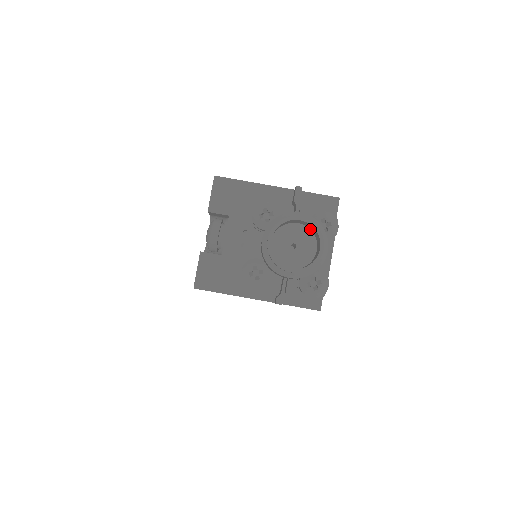
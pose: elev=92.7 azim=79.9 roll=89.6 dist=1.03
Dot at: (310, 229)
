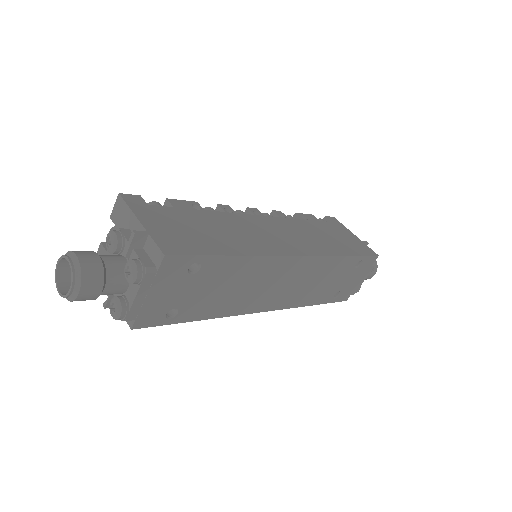
Dot at: (86, 271)
